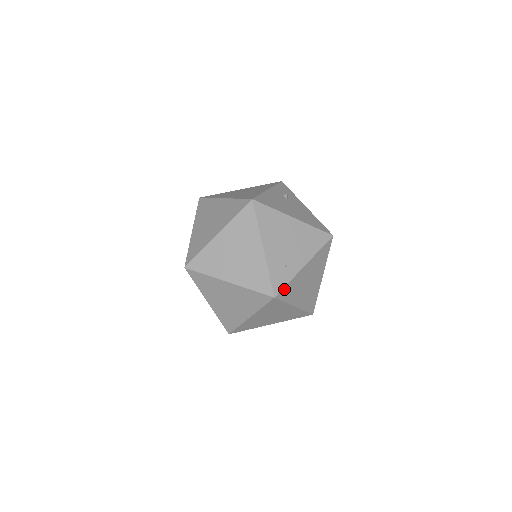
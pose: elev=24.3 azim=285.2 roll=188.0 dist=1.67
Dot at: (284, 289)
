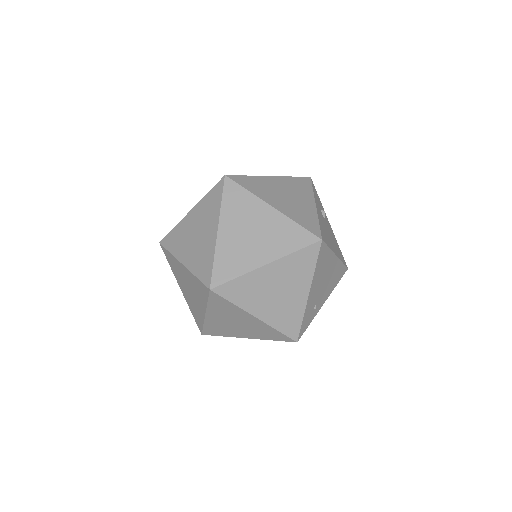
Dot at: (304, 330)
